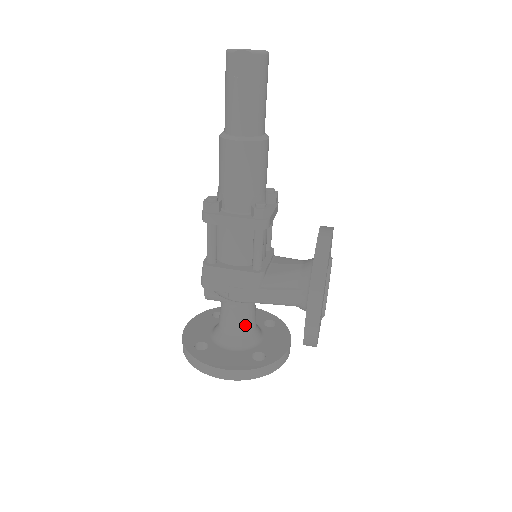
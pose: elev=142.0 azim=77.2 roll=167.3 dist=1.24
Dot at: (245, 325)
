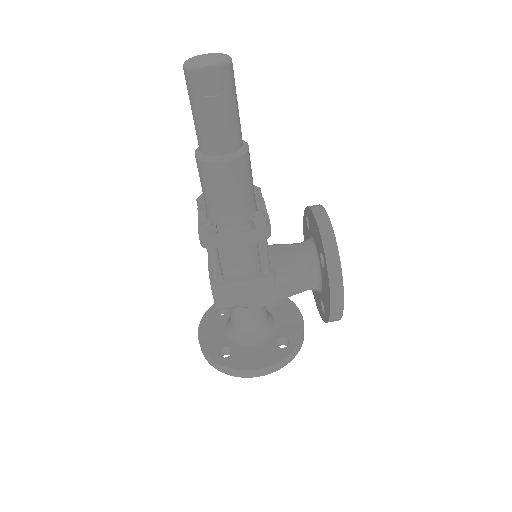
Dot at: (261, 319)
